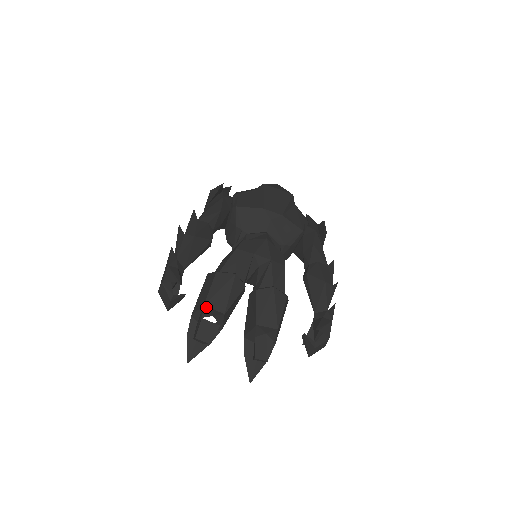
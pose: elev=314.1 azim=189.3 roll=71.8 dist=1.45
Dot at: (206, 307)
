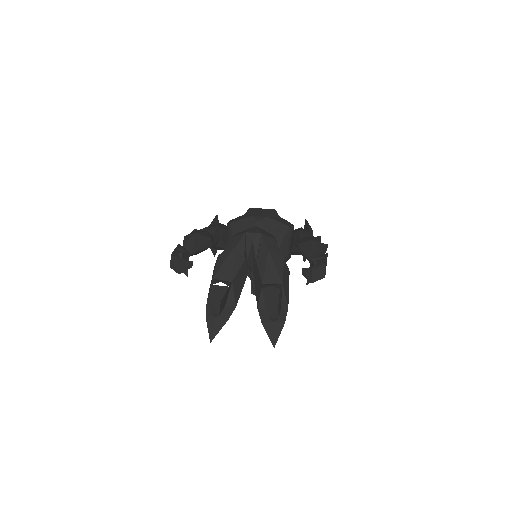
Dot at: (215, 279)
